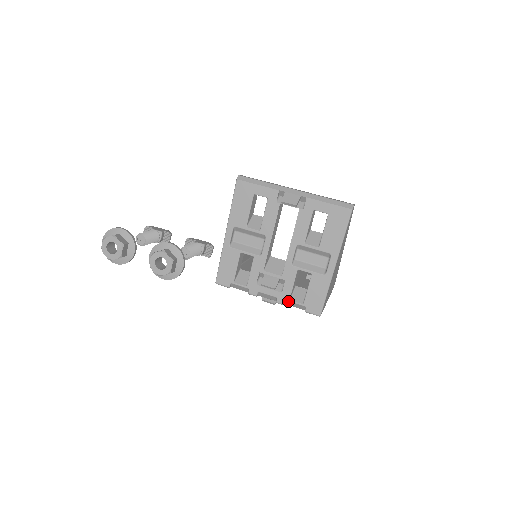
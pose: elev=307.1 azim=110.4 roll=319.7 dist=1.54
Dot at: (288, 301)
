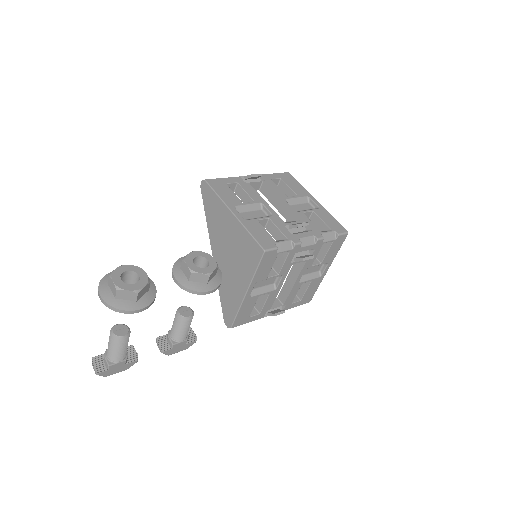
Dot at: (322, 234)
